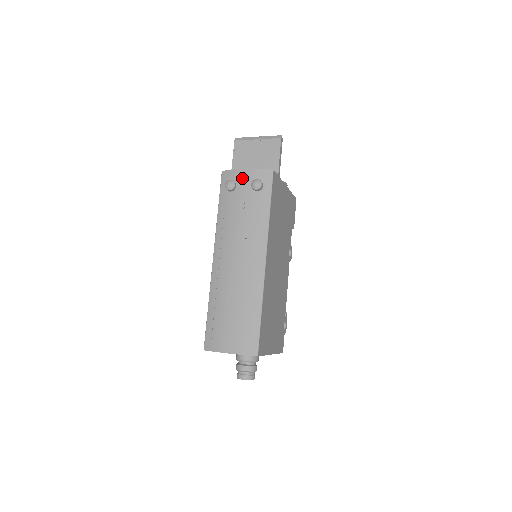
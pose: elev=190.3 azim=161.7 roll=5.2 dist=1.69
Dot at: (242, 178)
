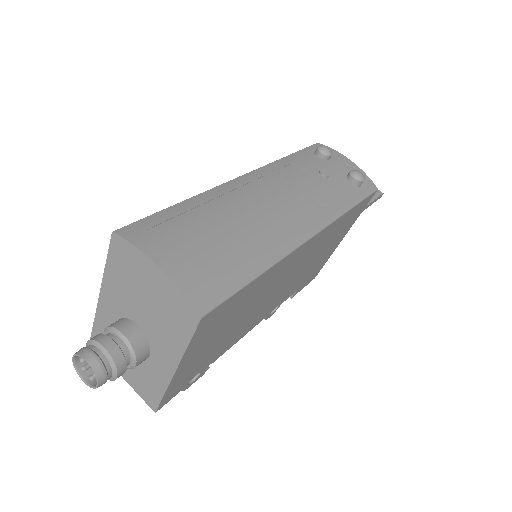
Dot at: (341, 161)
